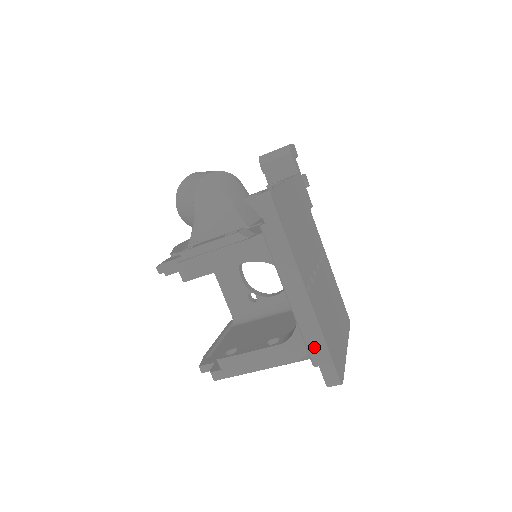
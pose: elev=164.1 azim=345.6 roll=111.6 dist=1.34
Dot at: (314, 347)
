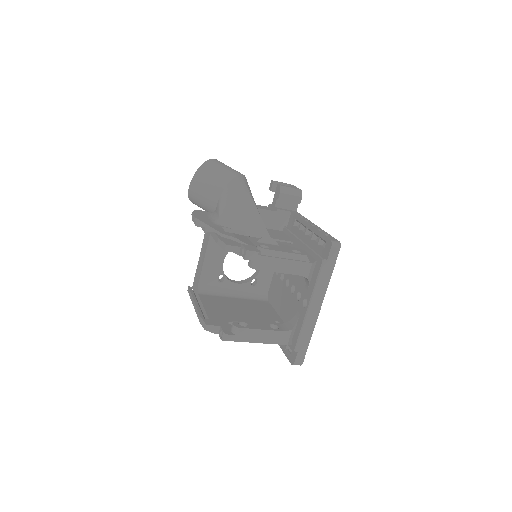
Dot at: (303, 340)
